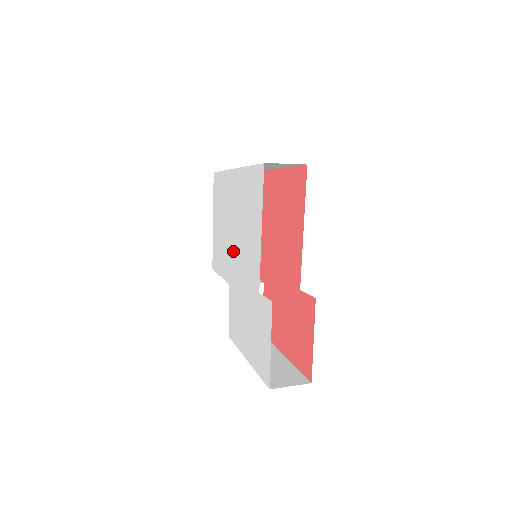
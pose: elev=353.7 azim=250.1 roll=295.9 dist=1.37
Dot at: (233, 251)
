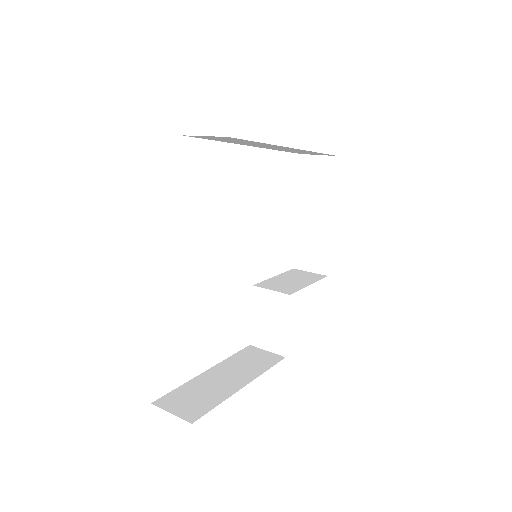
Dot at: occluded
